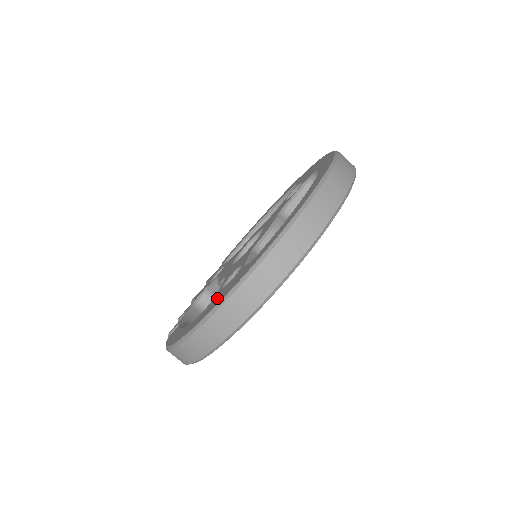
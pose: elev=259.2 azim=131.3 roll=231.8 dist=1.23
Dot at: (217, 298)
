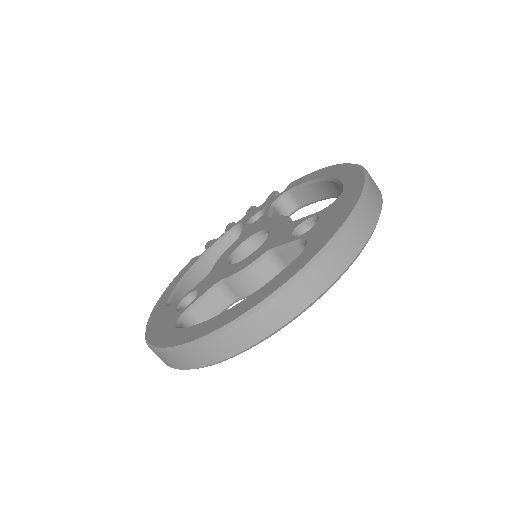
Dot at: (162, 318)
